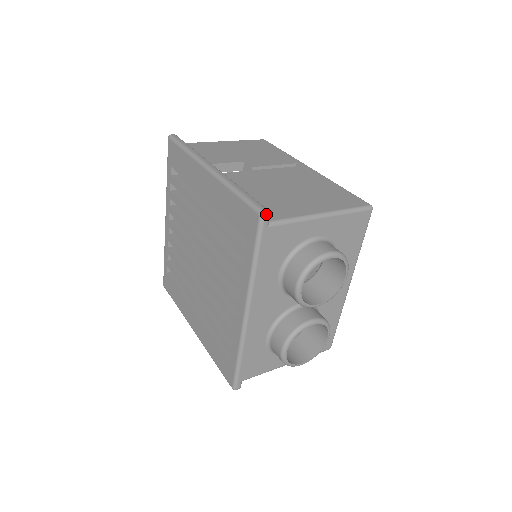
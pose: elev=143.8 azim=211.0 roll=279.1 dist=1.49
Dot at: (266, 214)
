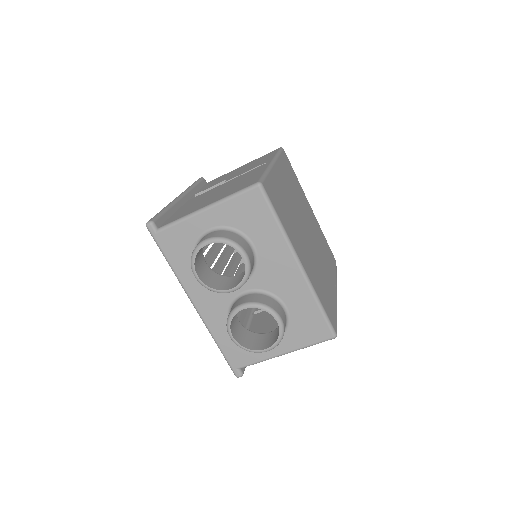
Dot at: (148, 224)
